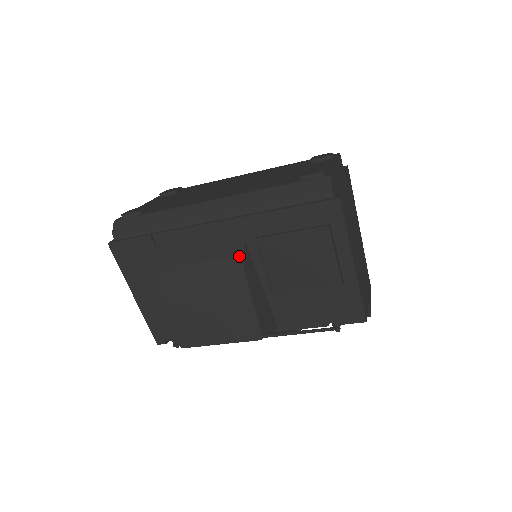
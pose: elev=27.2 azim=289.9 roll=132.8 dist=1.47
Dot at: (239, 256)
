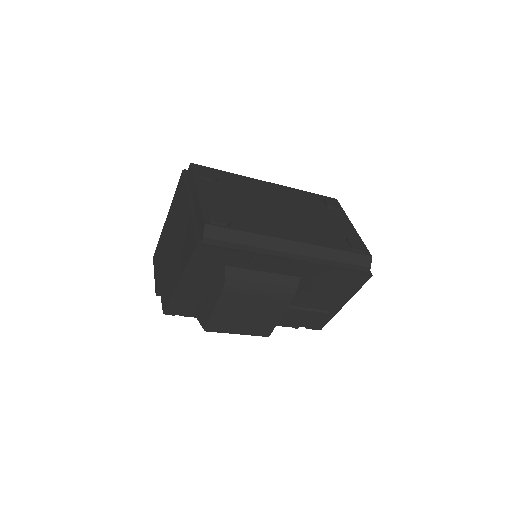
Dot at: (294, 288)
